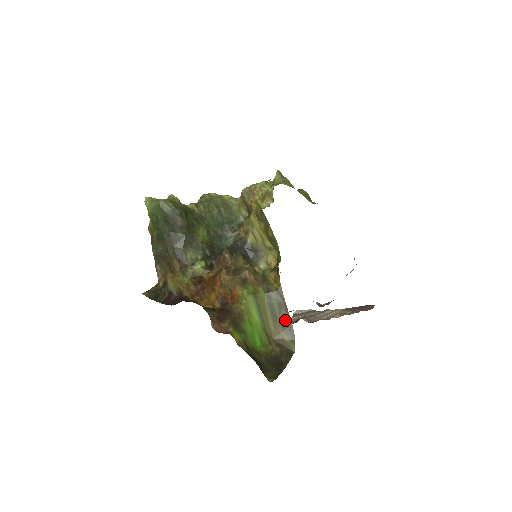
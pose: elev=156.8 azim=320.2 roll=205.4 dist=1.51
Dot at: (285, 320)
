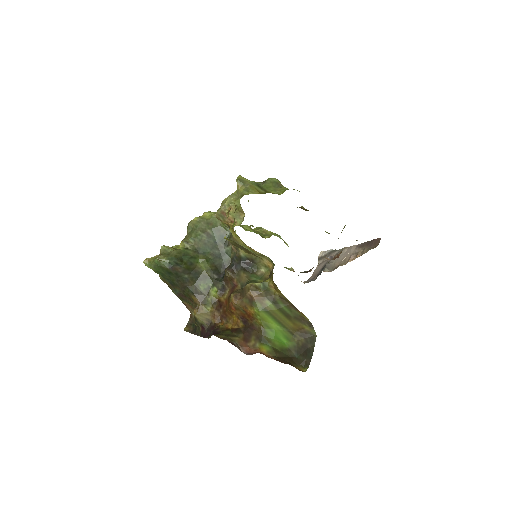
Dot at: (298, 315)
